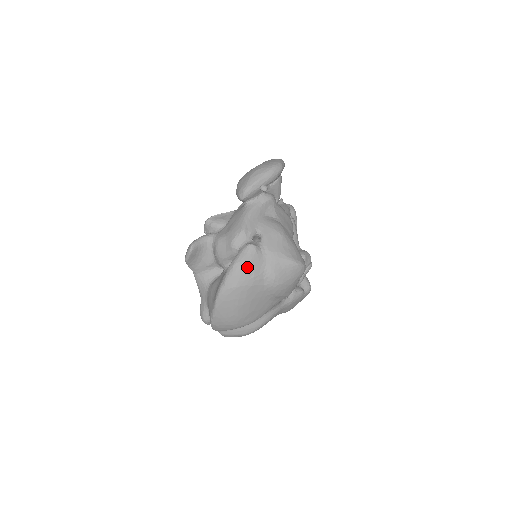
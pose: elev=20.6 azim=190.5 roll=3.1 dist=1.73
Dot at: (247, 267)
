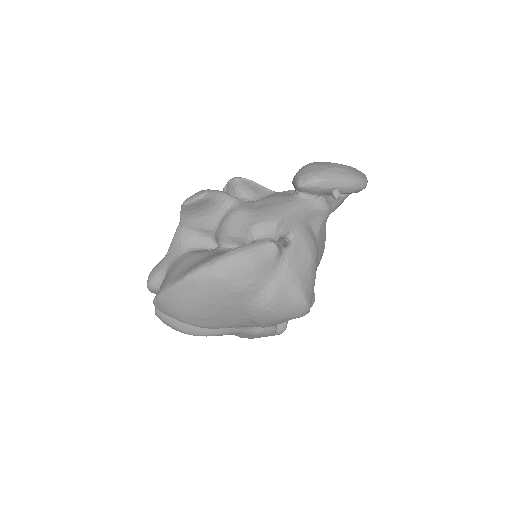
Dot at: (252, 266)
